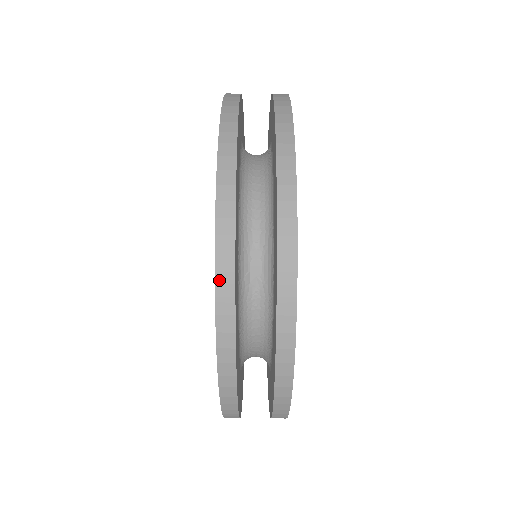
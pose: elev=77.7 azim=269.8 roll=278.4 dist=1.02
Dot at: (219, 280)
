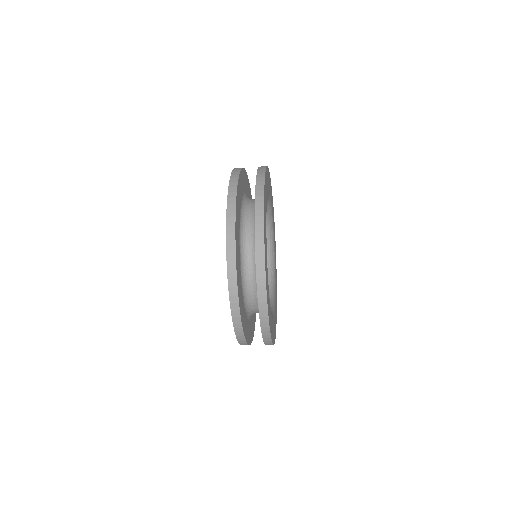
Dot at: occluded
